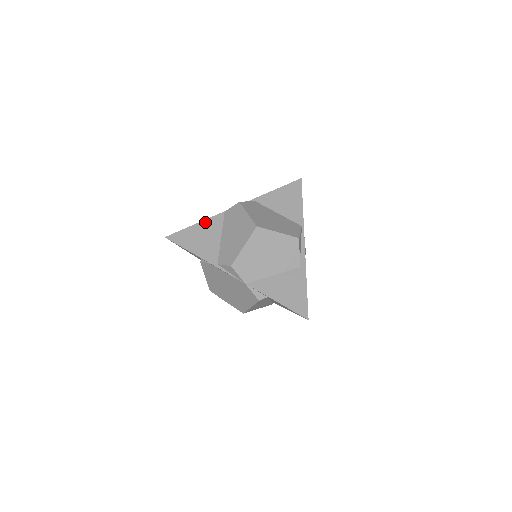
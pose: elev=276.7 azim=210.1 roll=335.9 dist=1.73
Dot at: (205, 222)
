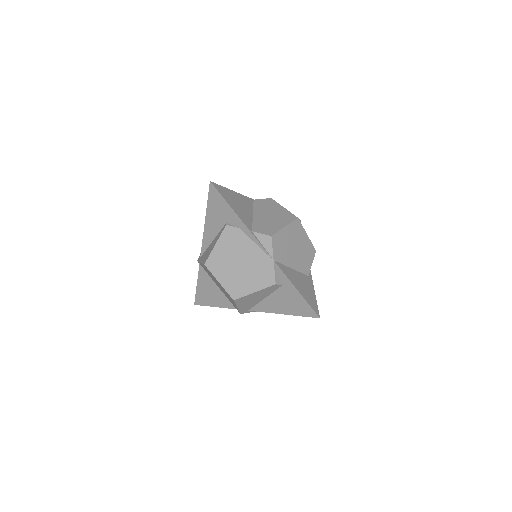
Dot at: (240, 195)
